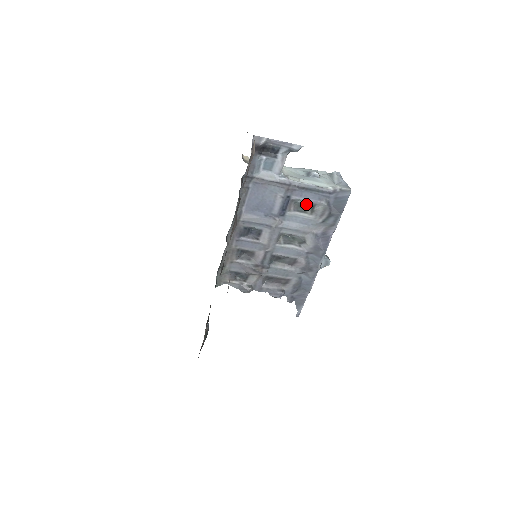
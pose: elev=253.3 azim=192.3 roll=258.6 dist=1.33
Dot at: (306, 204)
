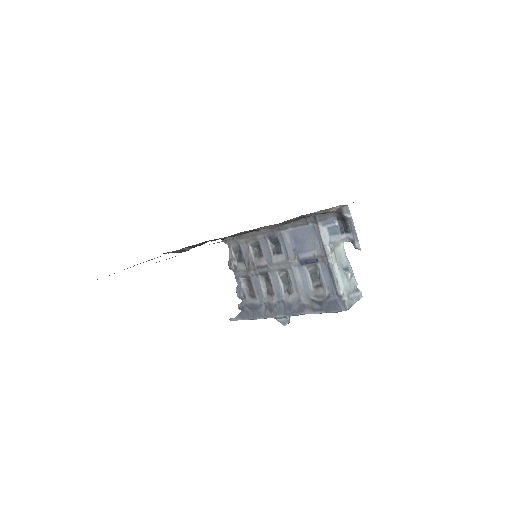
Dot at: (319, 278)
